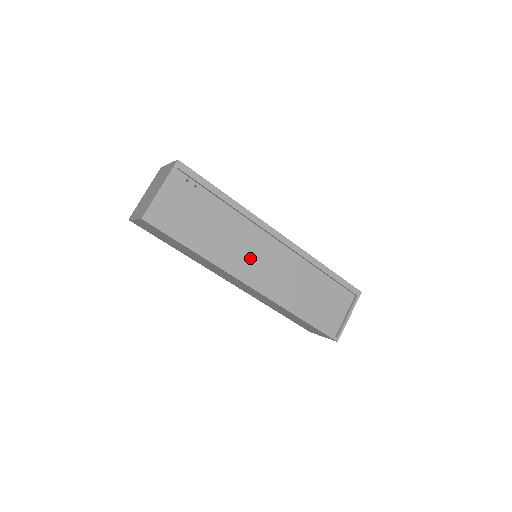
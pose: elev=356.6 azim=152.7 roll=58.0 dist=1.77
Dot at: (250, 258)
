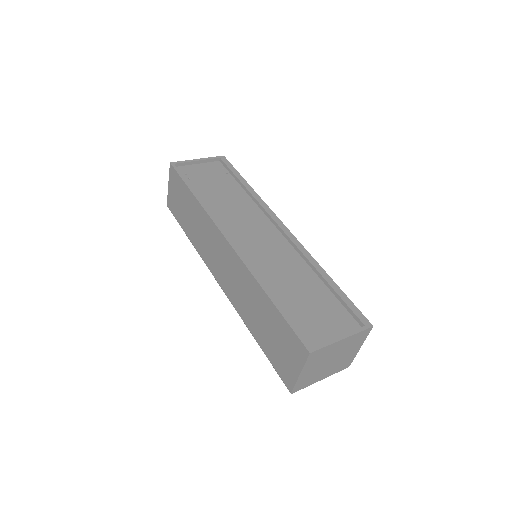
Dot at: (243, 227)
